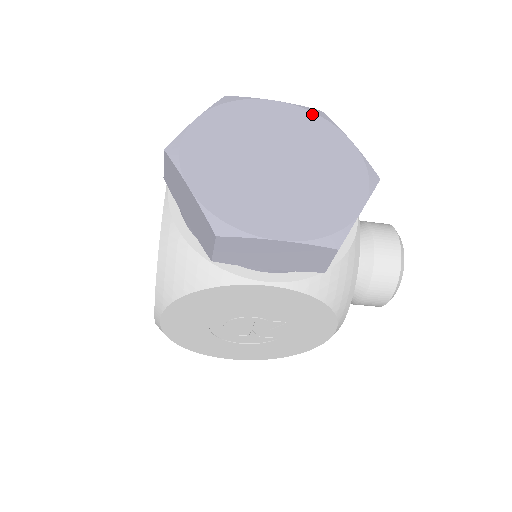
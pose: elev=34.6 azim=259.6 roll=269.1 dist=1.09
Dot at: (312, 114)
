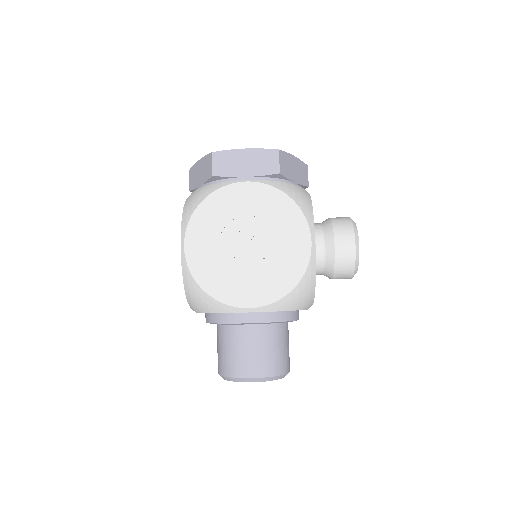
Dot at: occluded
